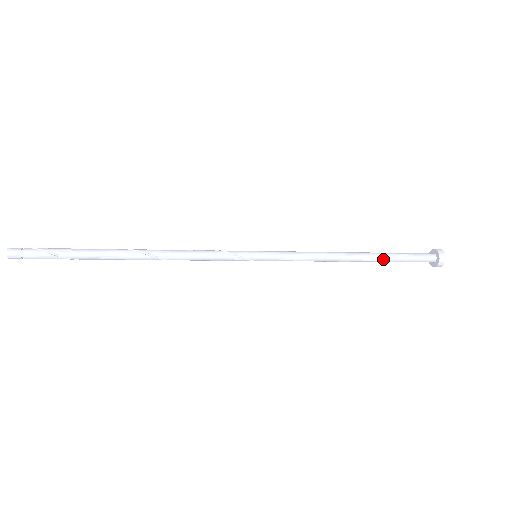
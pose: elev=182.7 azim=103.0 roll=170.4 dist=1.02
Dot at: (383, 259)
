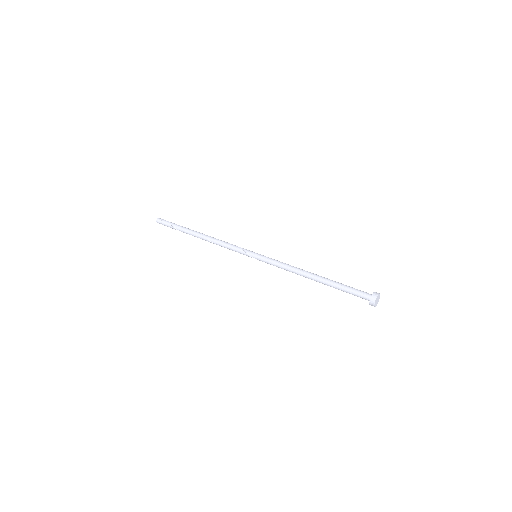
Dot at: (330, 284)
